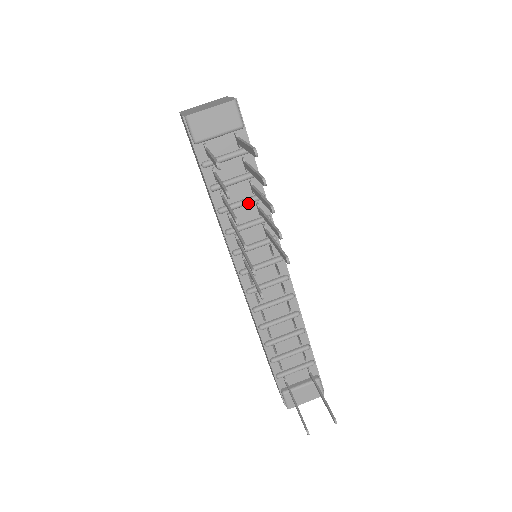
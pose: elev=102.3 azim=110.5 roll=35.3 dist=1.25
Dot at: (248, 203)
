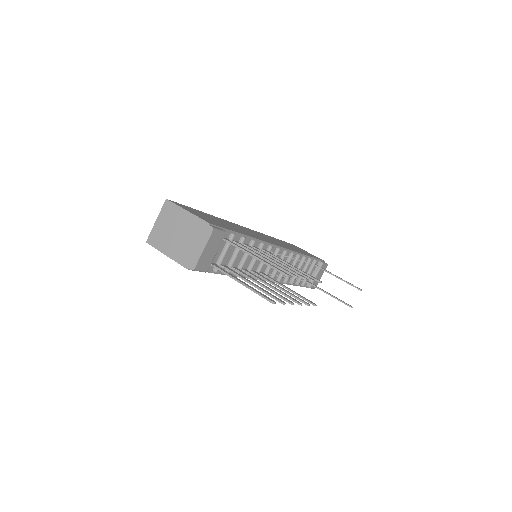
Dot at: occluded
